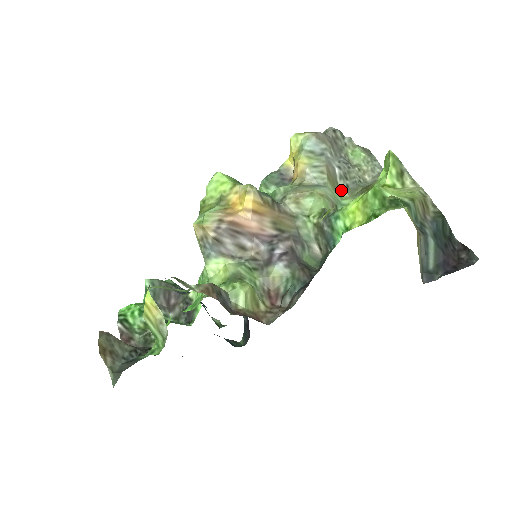
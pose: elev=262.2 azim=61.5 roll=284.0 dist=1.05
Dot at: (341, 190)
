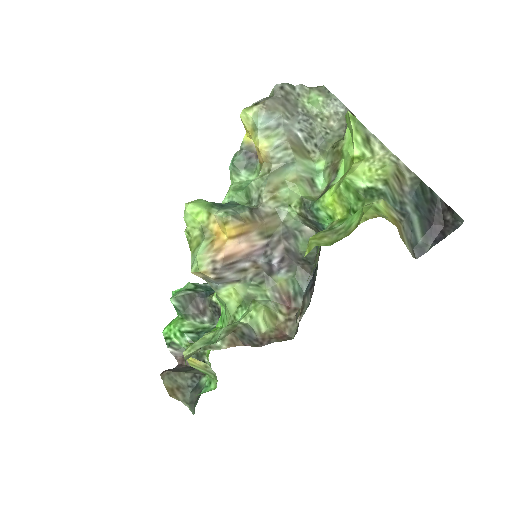
Dot at: (311, 152)
